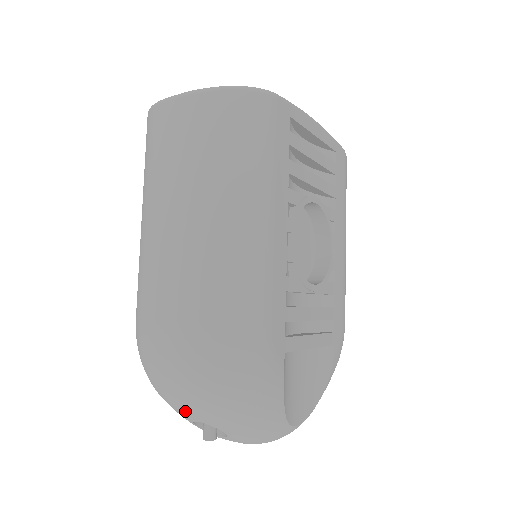
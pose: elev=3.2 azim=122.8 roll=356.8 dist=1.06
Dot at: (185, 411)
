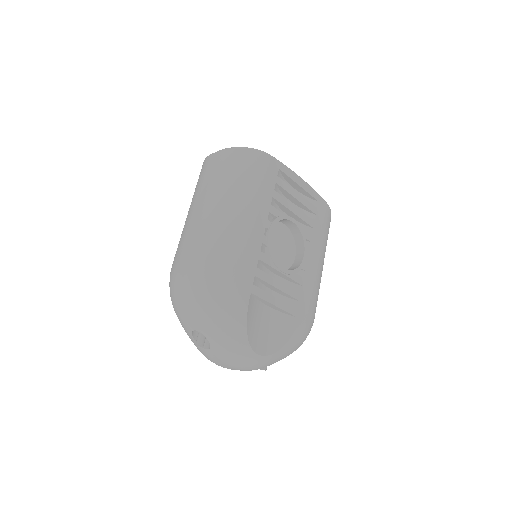
Dot at: (187, 320)
